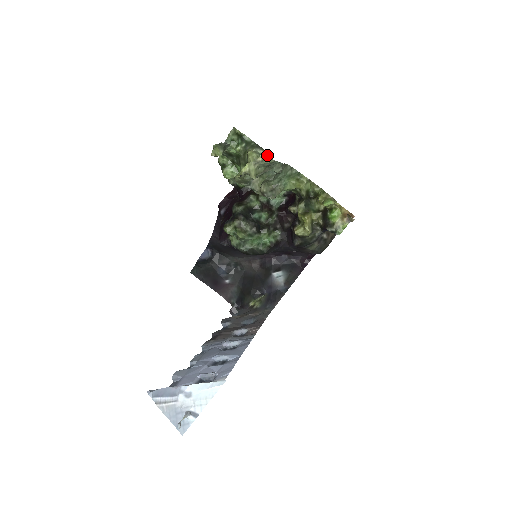
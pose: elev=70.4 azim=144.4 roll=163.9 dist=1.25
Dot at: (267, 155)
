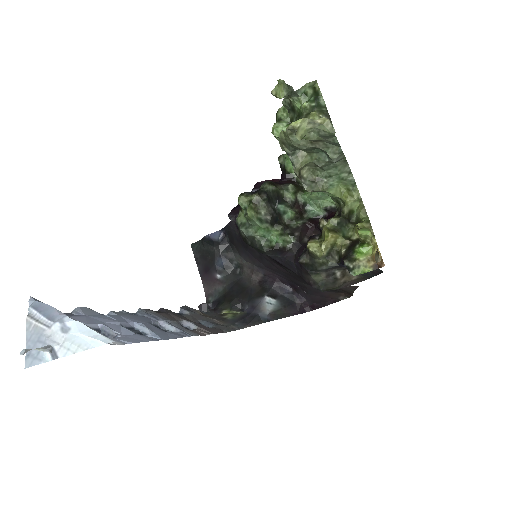
Dot at: occluded
